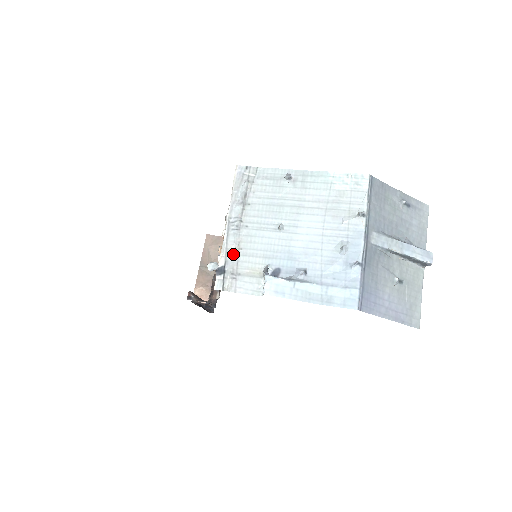
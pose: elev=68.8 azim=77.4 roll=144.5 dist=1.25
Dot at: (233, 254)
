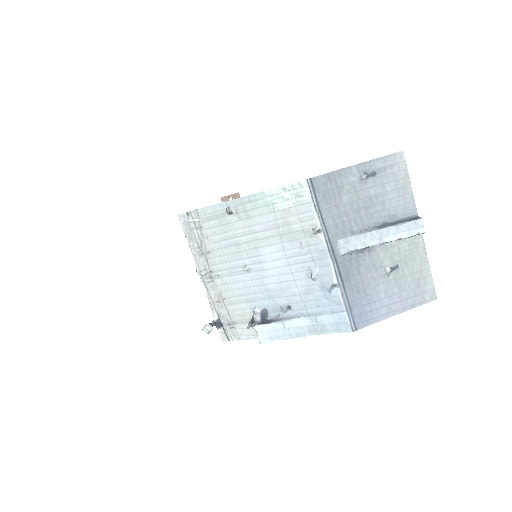
Dot at: (220, 306)
